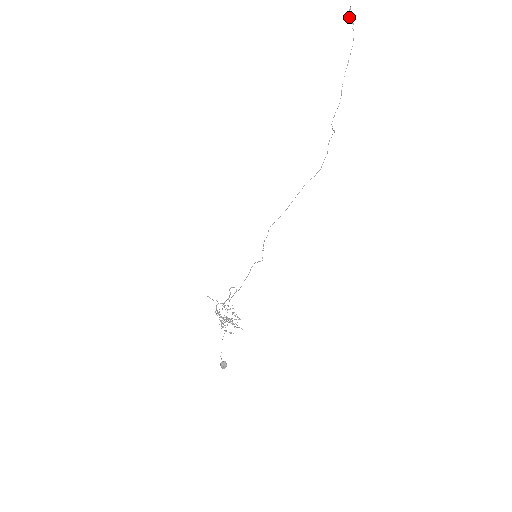
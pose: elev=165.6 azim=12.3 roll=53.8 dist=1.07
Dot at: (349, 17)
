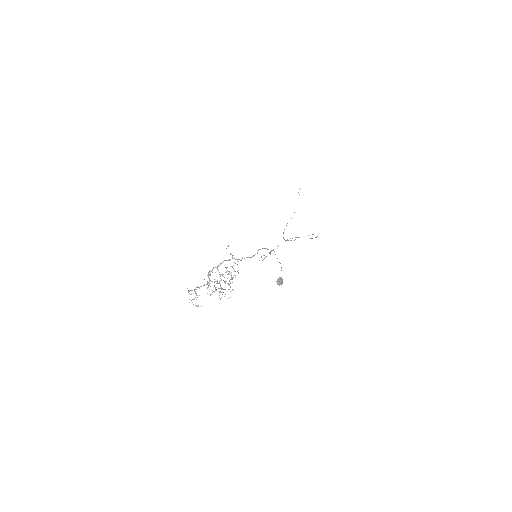
Dot at: occluded
